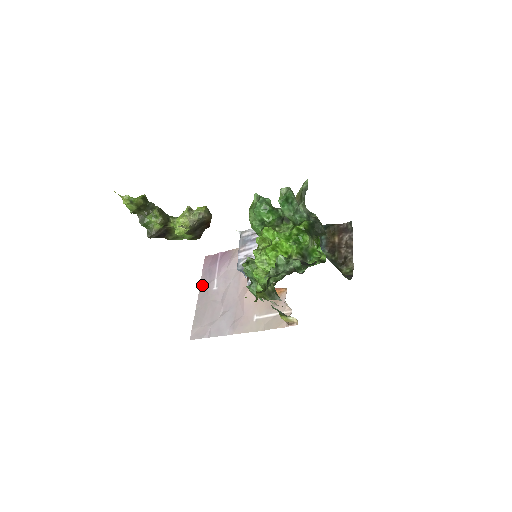
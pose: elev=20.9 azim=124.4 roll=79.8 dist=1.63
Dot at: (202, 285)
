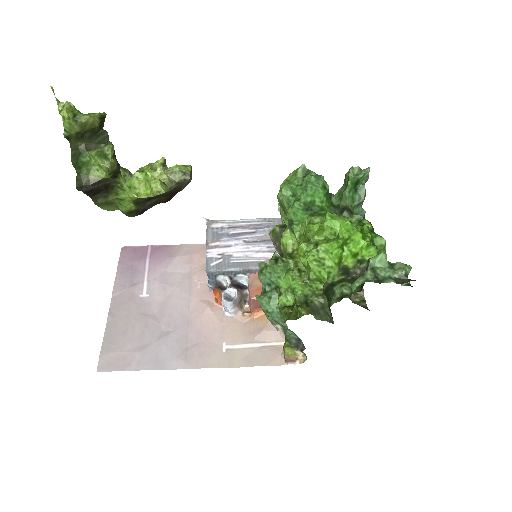
Dot at: (119, 287)
